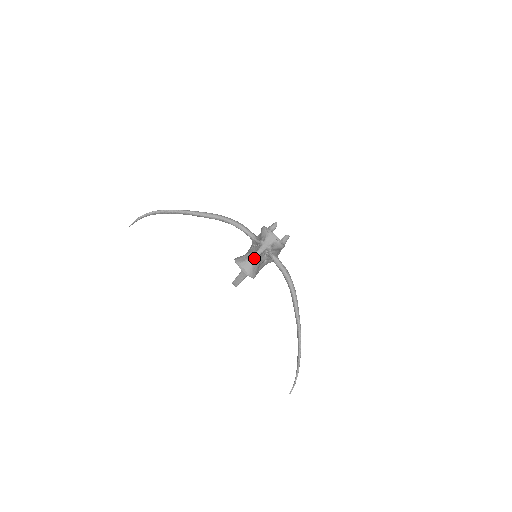
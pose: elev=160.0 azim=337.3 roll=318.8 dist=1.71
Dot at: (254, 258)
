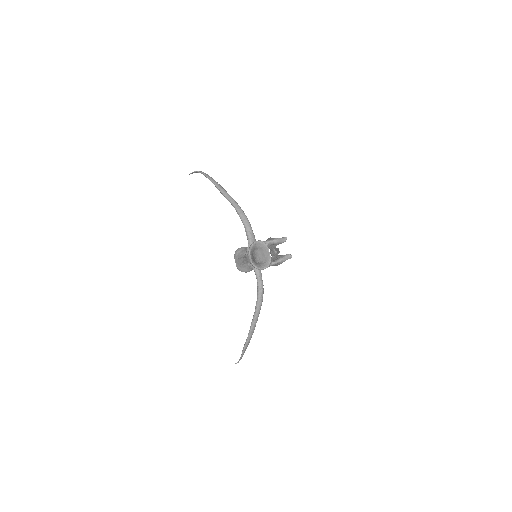
Dot at: (242, 261)
